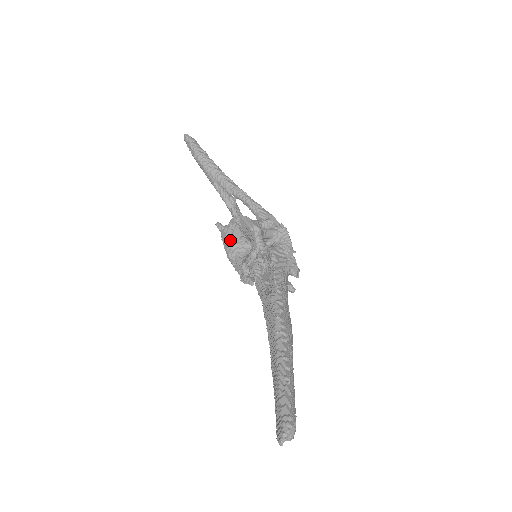
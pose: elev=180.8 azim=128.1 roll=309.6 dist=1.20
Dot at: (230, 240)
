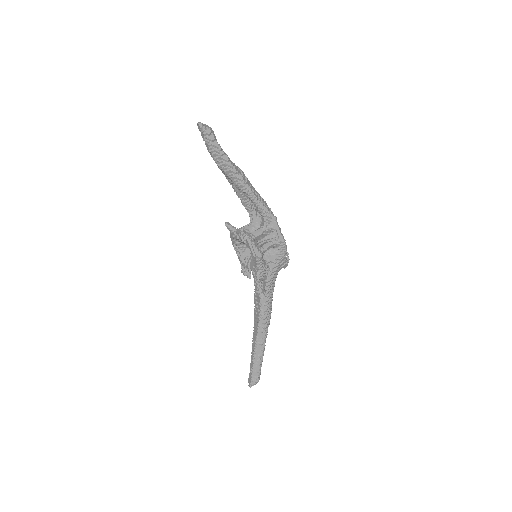
Dot at: (237, 240)
